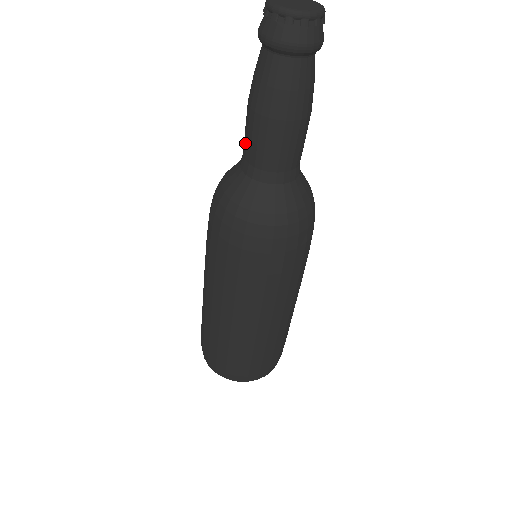
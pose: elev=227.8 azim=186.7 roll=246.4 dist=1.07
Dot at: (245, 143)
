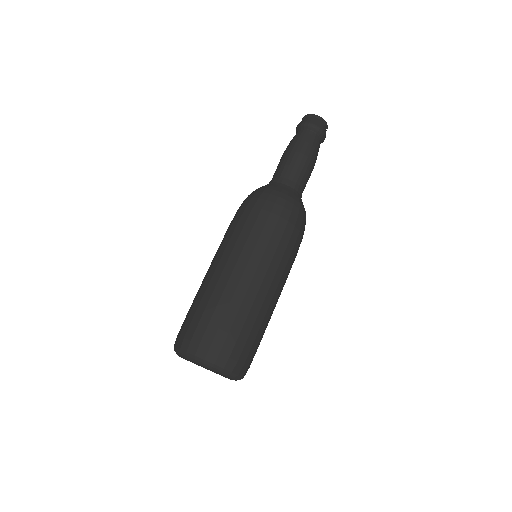
Dot at: (281, 169)
